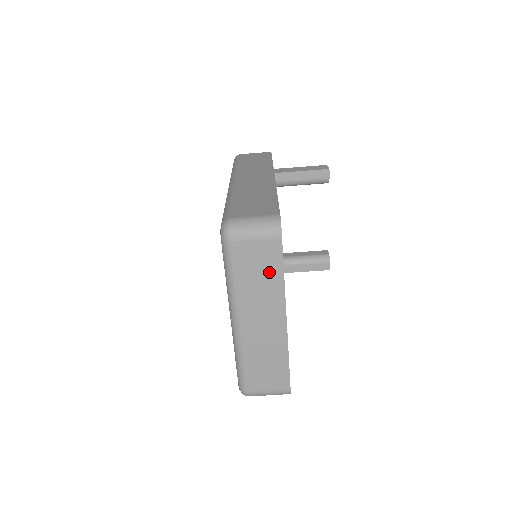
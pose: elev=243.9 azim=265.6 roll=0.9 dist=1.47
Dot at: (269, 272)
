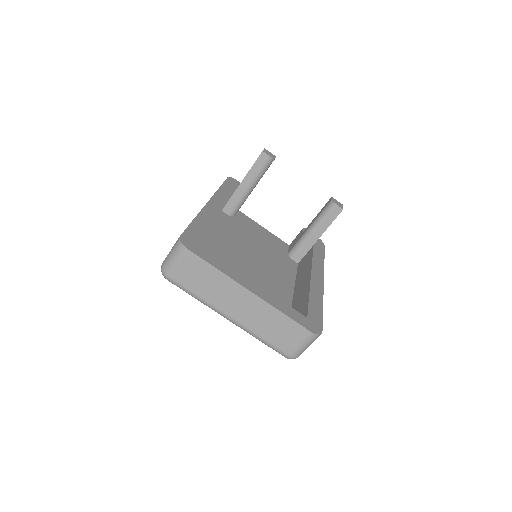
Dot at: (206, 274)
